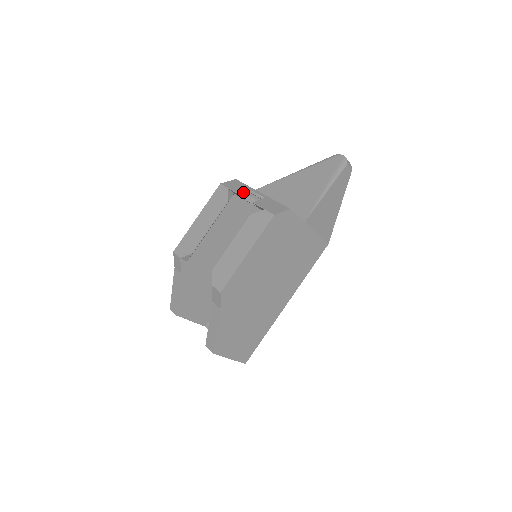
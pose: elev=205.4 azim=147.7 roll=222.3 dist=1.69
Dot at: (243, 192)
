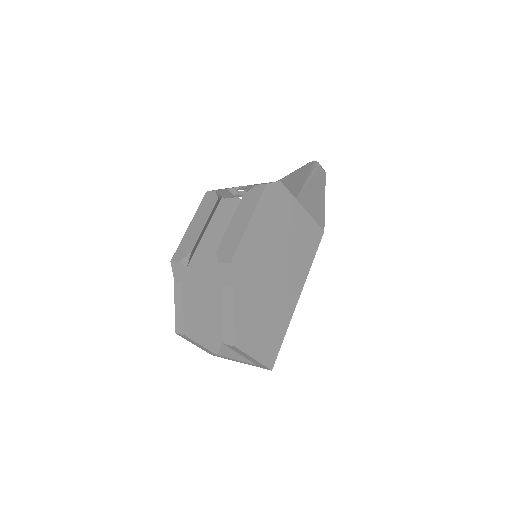
Dot at: (230, 188)
